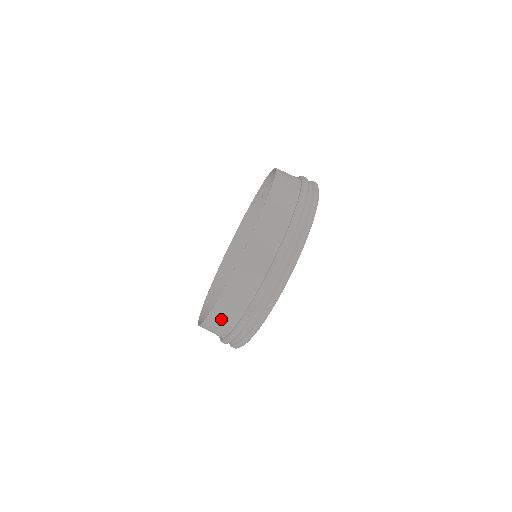
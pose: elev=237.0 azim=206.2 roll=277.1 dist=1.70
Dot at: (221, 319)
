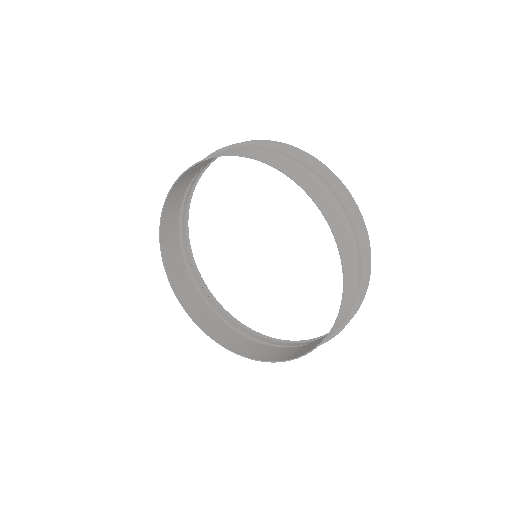
Dot at: (254, 352)
